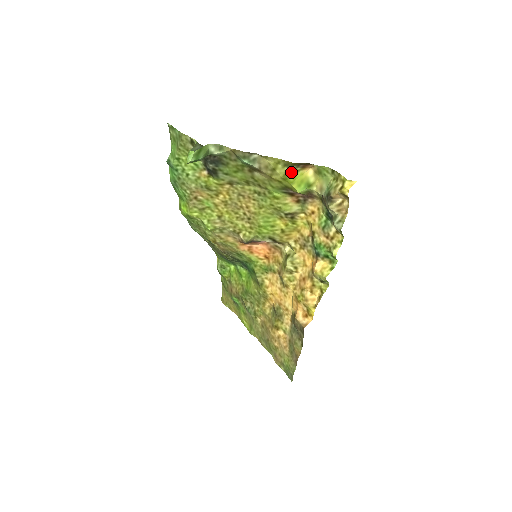
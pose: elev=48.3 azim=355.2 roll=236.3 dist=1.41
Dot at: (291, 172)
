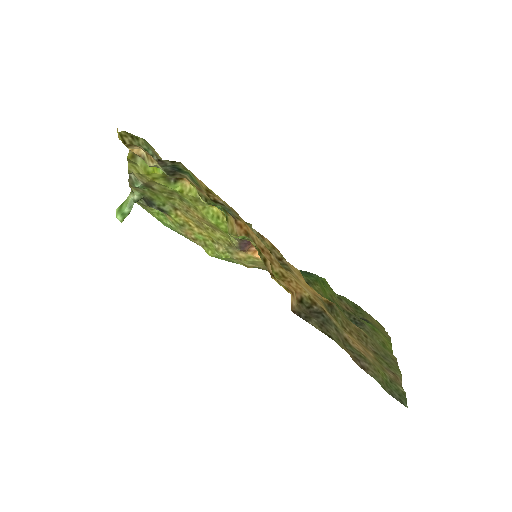
Dot at: (145, 164)
